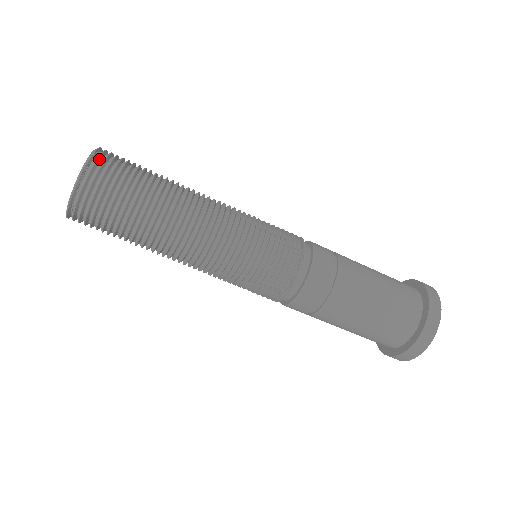
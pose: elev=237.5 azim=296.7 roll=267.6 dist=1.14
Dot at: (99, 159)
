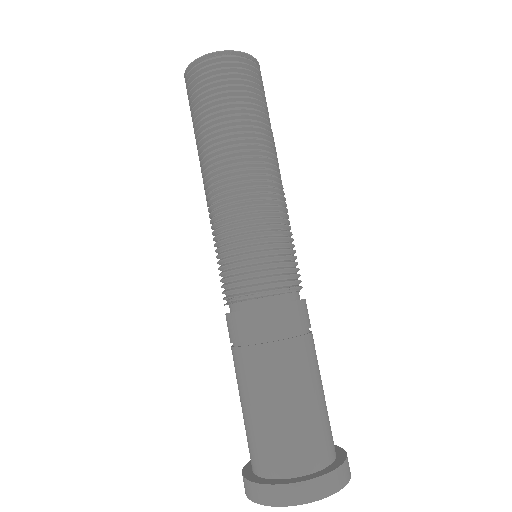
Dot at: occluded
